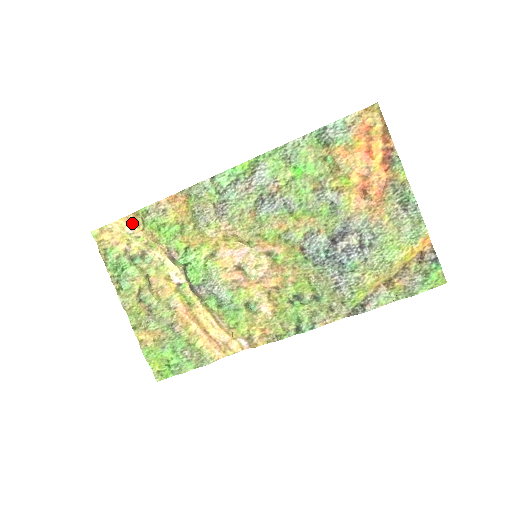
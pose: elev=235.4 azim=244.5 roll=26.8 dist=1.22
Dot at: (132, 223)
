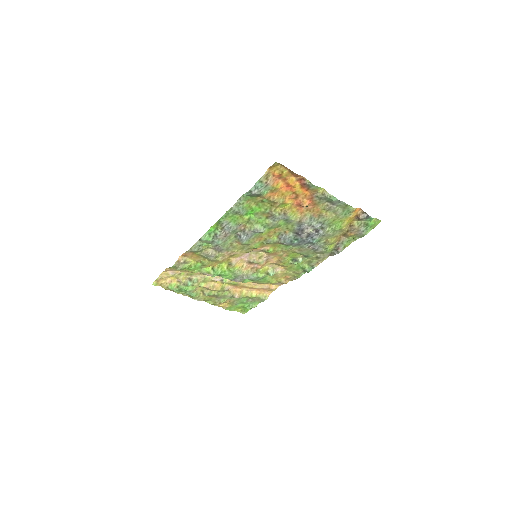
Dot at: (171, 271)
